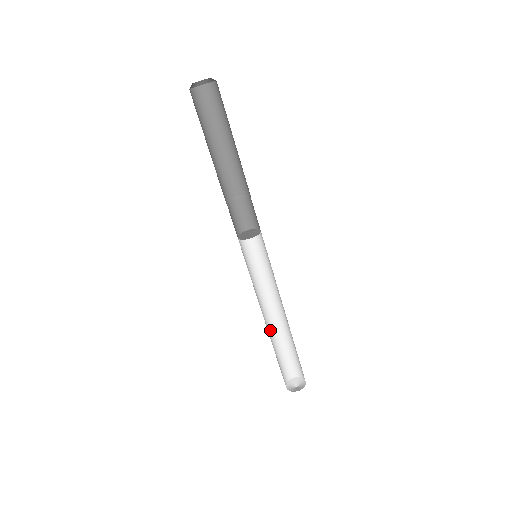
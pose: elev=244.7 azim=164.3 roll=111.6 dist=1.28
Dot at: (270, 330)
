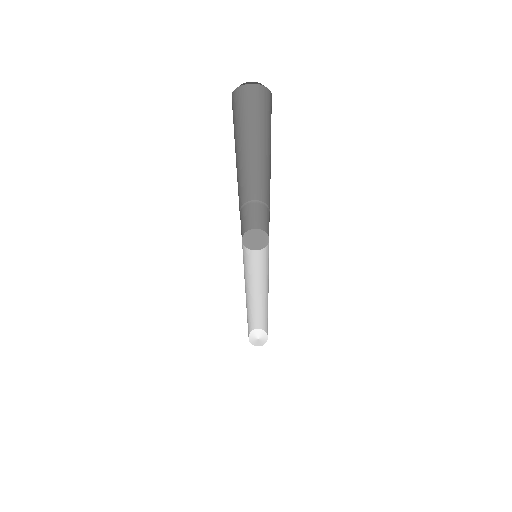
Dot at: (249, 300)
